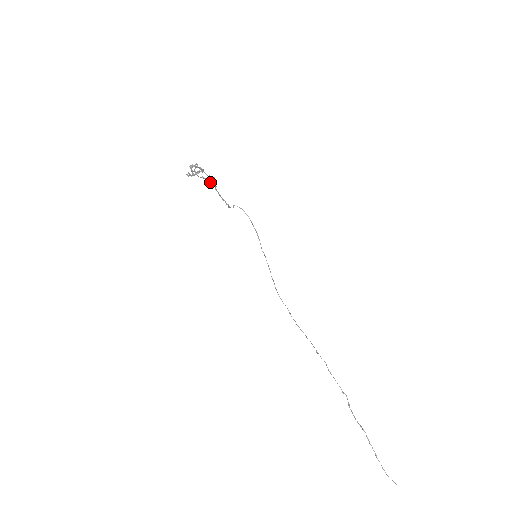
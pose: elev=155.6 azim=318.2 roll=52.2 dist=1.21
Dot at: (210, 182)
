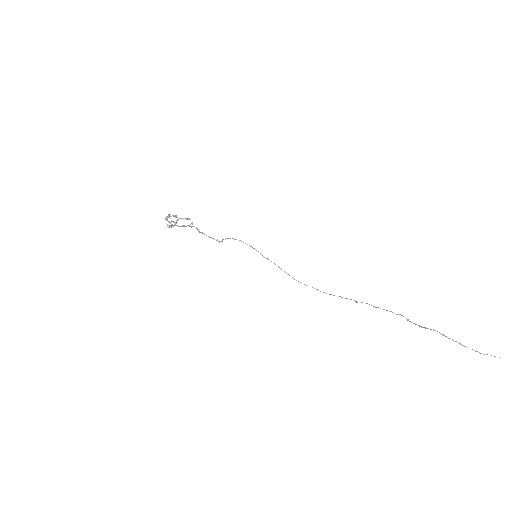
Dot at: (191, 227)
